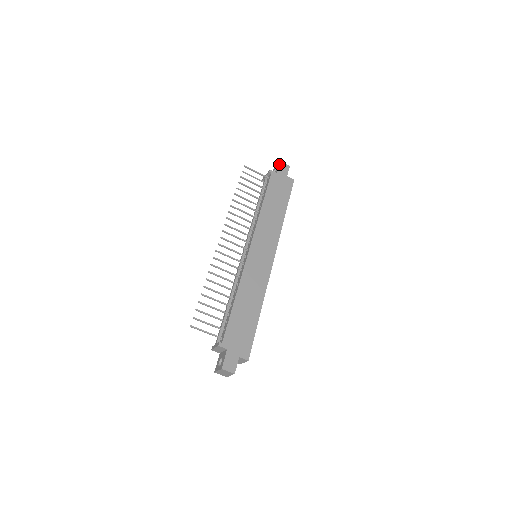
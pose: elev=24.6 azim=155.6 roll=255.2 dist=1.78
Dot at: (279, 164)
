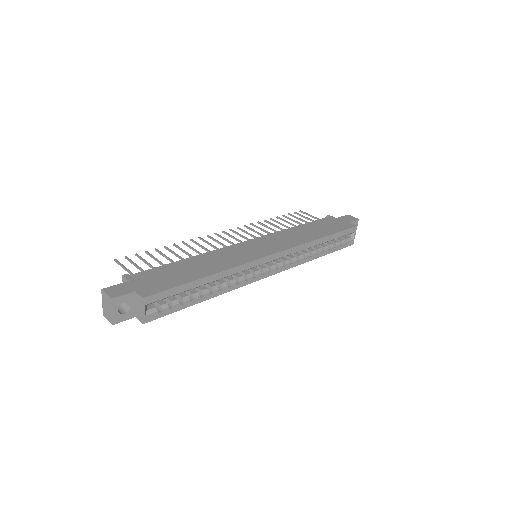
Dot at: (345, 215)
